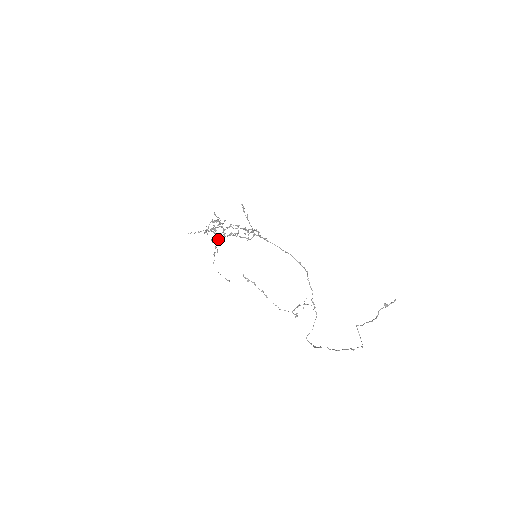
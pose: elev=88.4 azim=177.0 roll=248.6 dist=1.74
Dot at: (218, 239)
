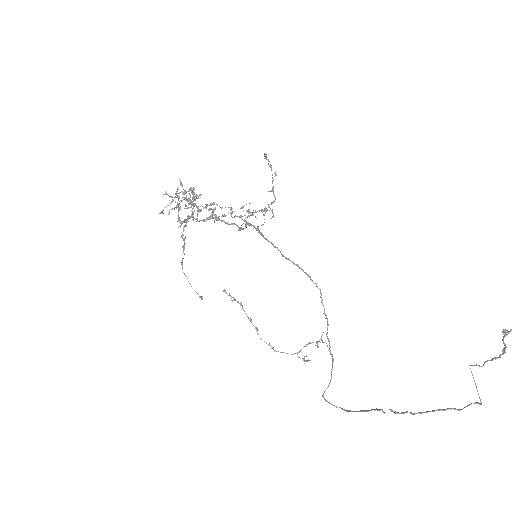
Dot at: (184, 225)
